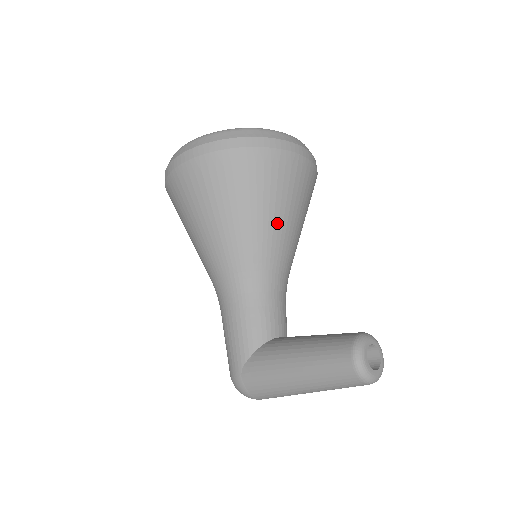
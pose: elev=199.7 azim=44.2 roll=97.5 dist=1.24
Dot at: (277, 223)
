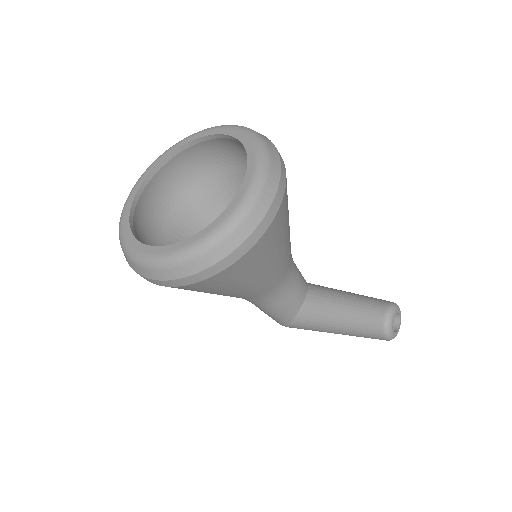
Dot at: (279, 260)
